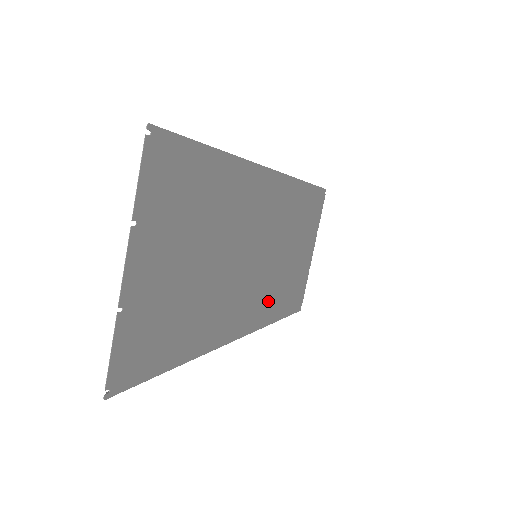
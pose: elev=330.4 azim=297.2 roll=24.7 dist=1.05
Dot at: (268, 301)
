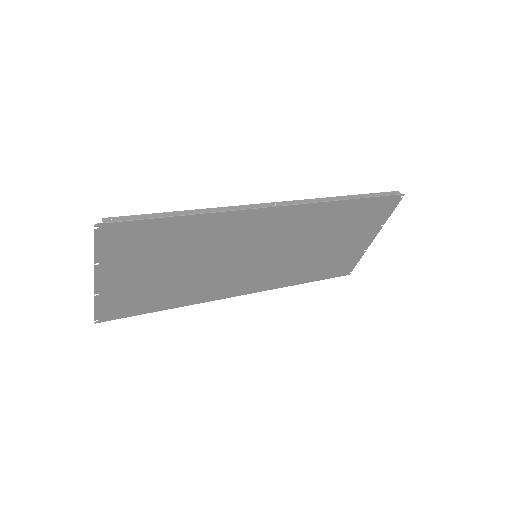
Dot at: (283, 275)
